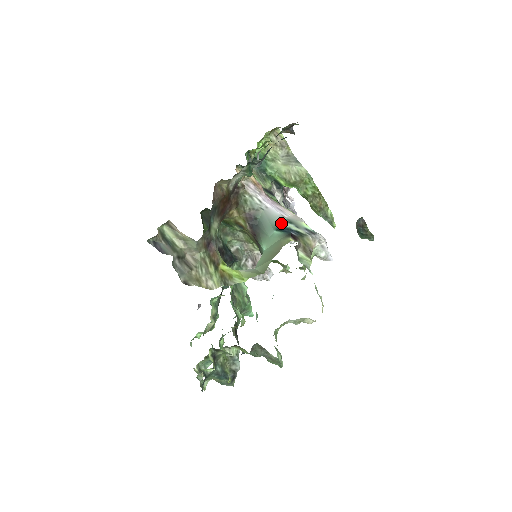
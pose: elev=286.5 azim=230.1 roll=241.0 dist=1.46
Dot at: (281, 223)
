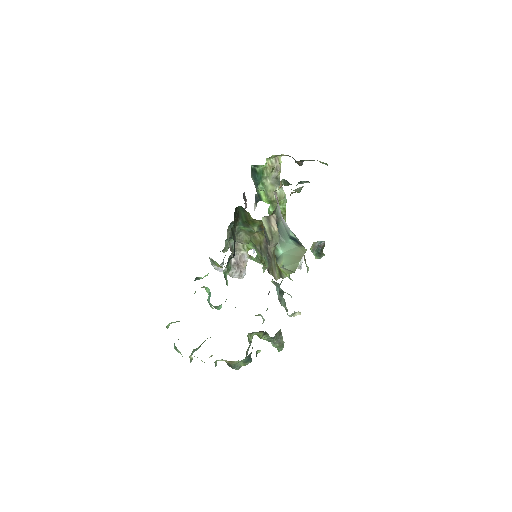
Dot at: (290, 233)
